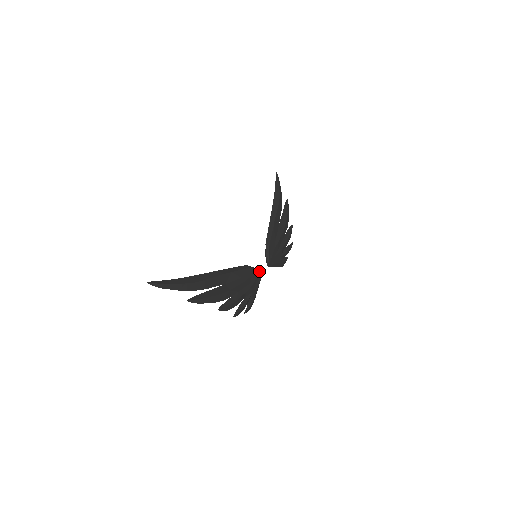
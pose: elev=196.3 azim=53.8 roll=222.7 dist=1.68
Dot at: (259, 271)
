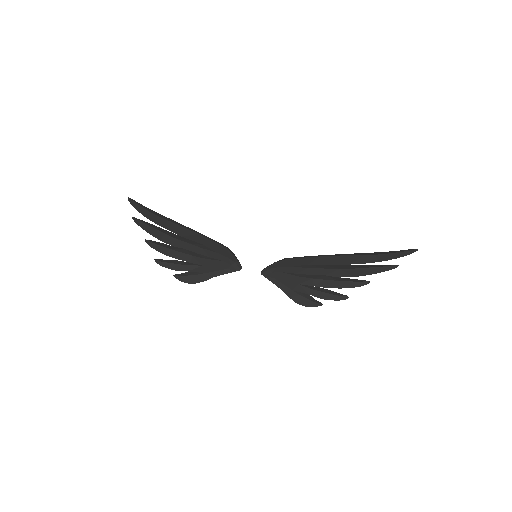
Dot at: (237, 260)
